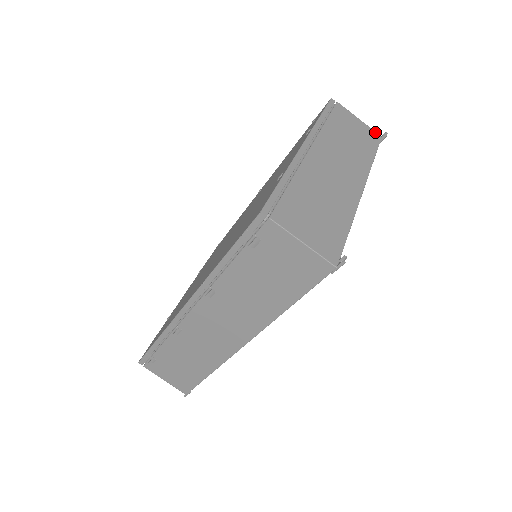
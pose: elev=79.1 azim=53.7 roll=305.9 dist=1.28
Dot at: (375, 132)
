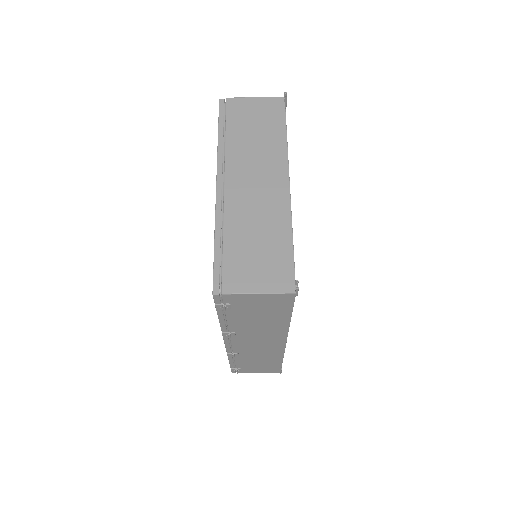
Dot at: (276, 98)
